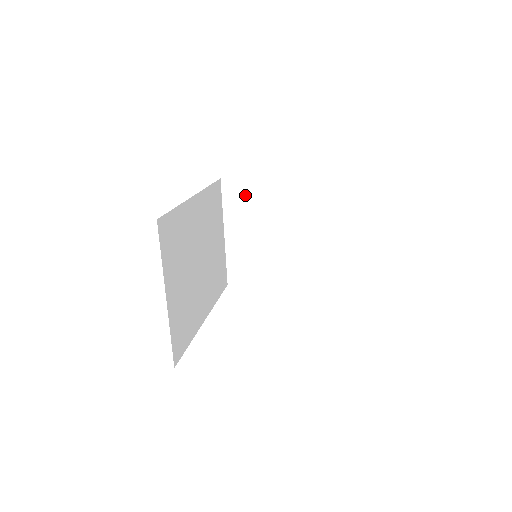
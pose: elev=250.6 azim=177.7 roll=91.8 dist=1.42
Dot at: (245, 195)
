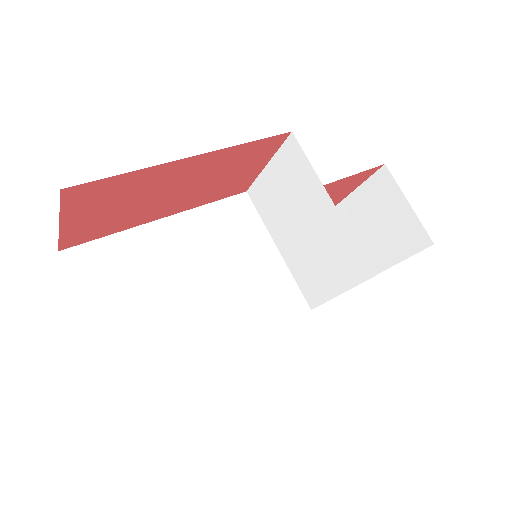
Dot at: (267, 194)
